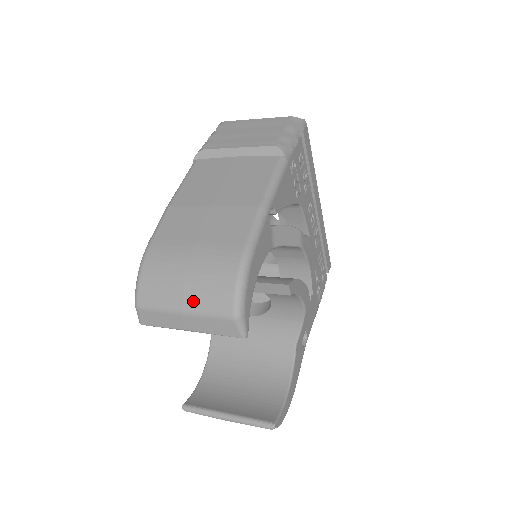
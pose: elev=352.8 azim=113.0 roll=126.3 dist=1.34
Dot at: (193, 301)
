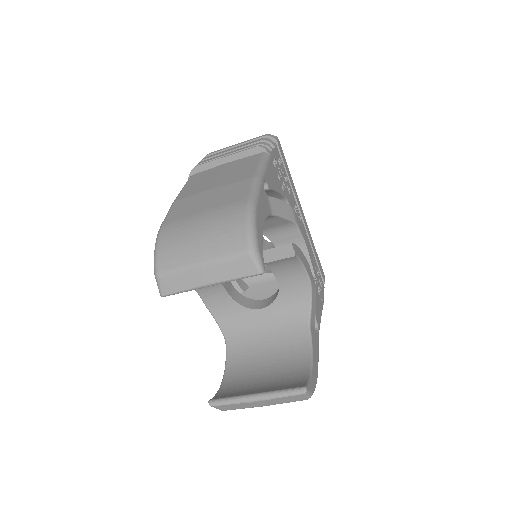
Dot at: (210, 251)
